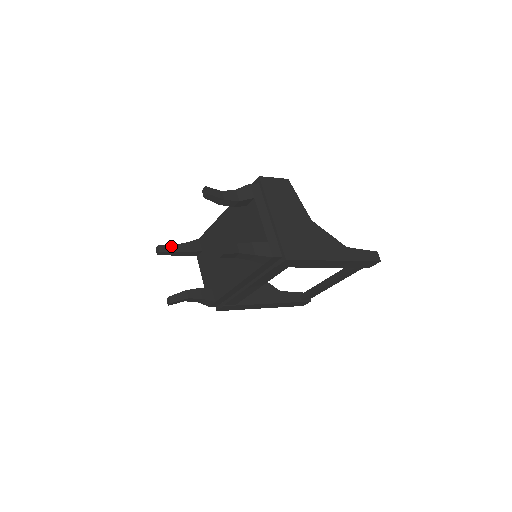
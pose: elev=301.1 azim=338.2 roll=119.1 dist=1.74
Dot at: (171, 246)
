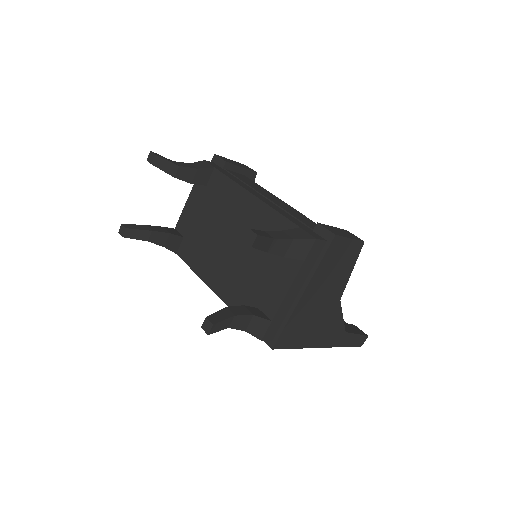
Dot at: (172, 165)
